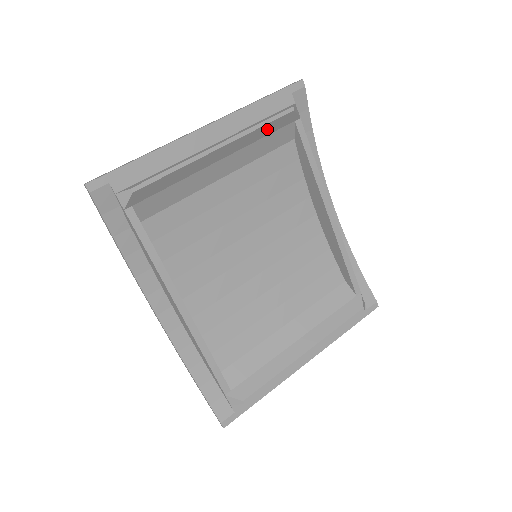
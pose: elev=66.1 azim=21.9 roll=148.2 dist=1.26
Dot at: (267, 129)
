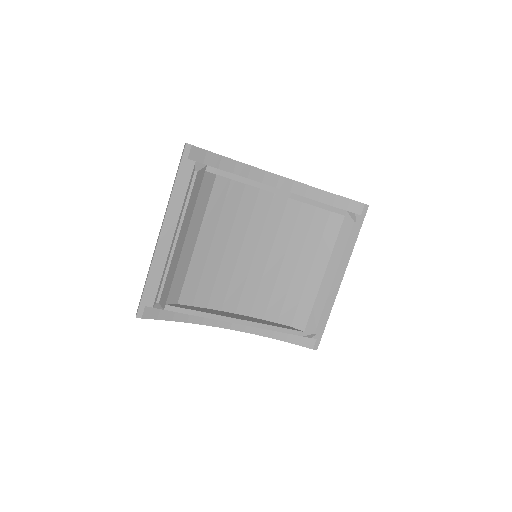
Dot at: (193, 197)
